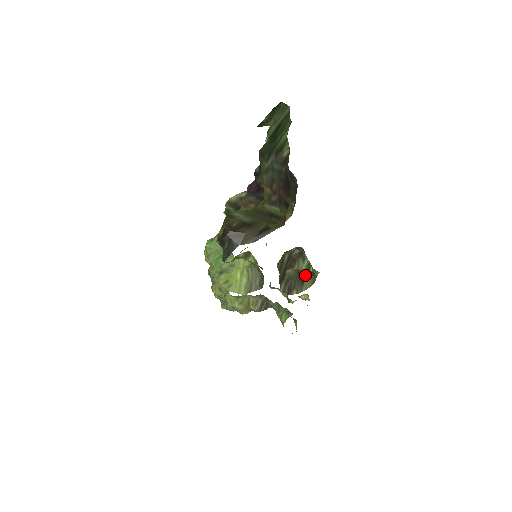
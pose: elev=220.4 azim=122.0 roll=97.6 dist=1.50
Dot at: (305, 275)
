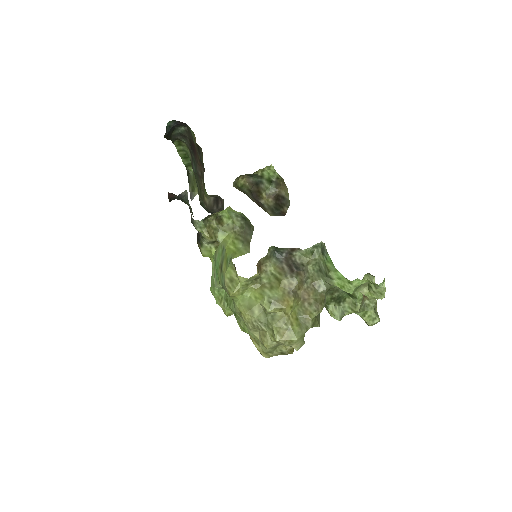
Dot at: (279, 193)
